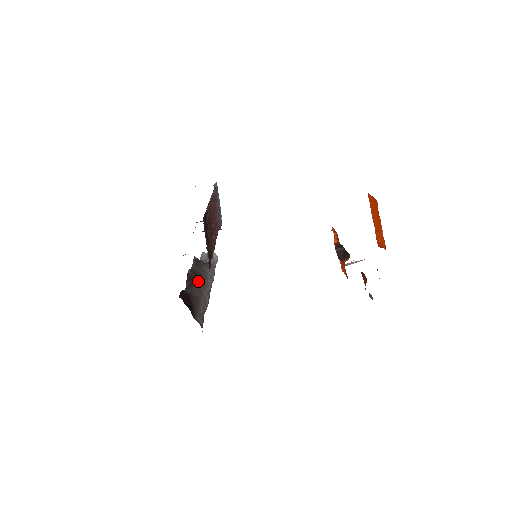
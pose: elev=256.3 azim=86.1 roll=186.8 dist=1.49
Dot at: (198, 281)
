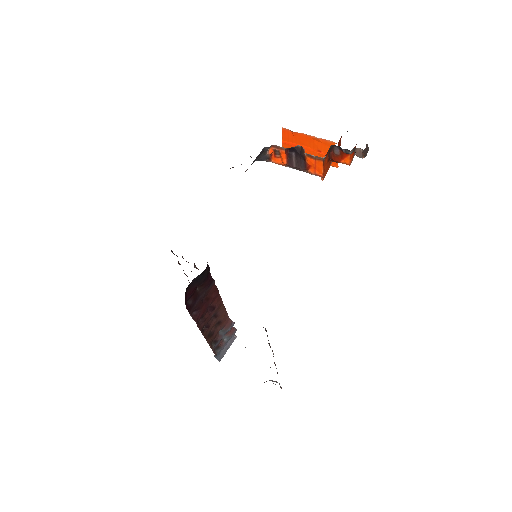
Dot at: occluded
